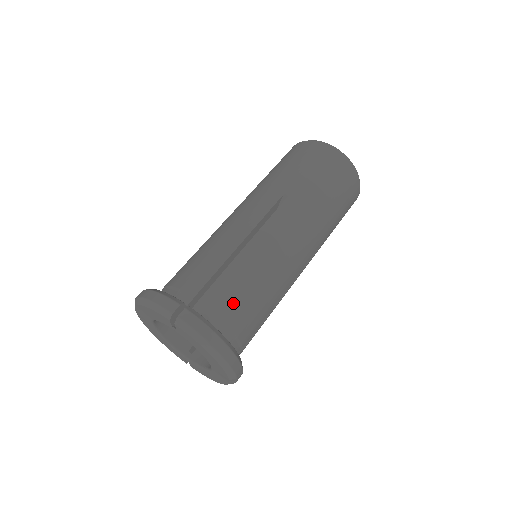
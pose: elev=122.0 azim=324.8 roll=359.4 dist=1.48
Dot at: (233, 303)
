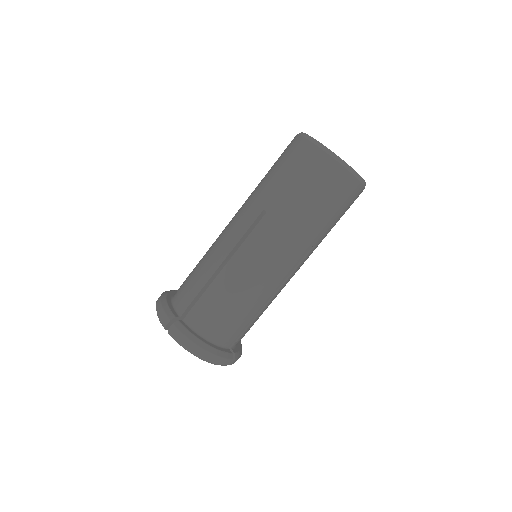
Dot at: (214, 315)
